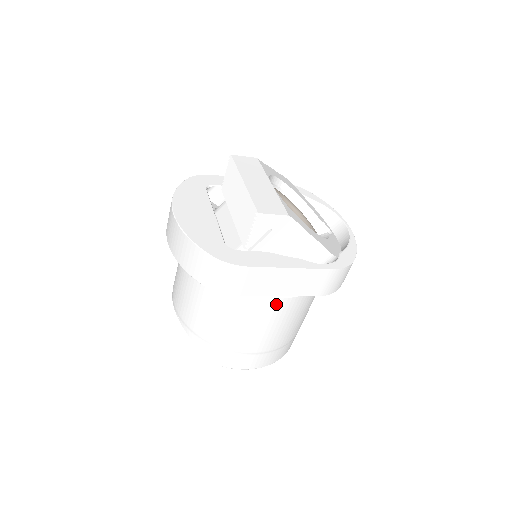
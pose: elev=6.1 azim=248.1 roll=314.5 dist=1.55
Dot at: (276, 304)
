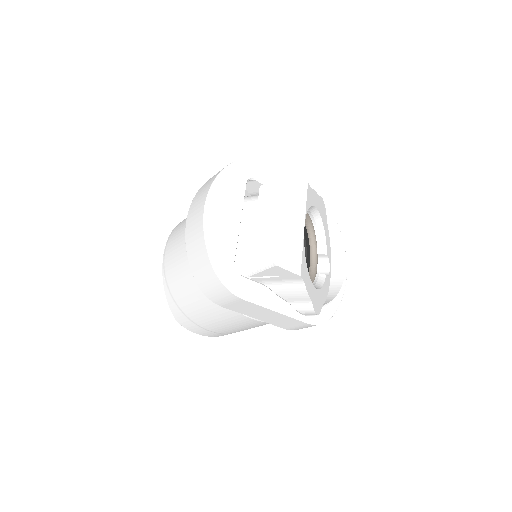
Dot at: (248, 320)
